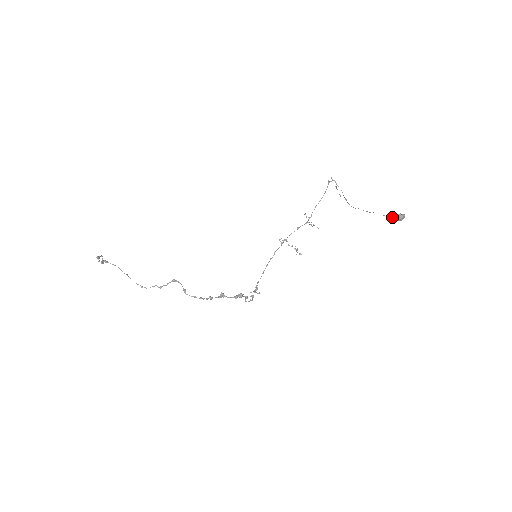
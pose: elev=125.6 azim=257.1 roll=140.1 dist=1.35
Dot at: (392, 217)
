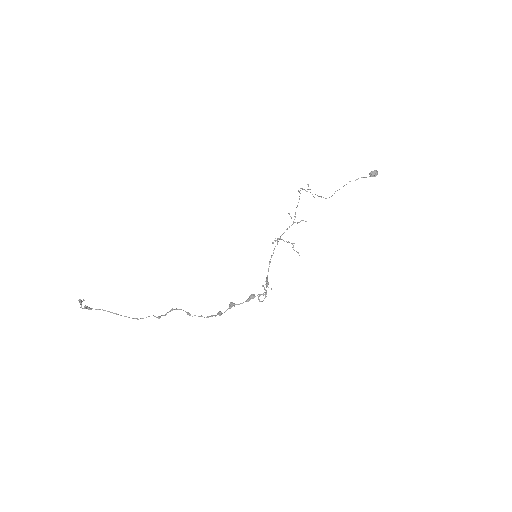
Dot at: occluded
